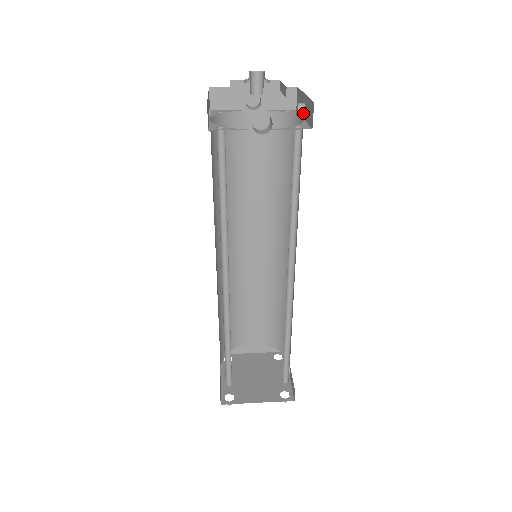
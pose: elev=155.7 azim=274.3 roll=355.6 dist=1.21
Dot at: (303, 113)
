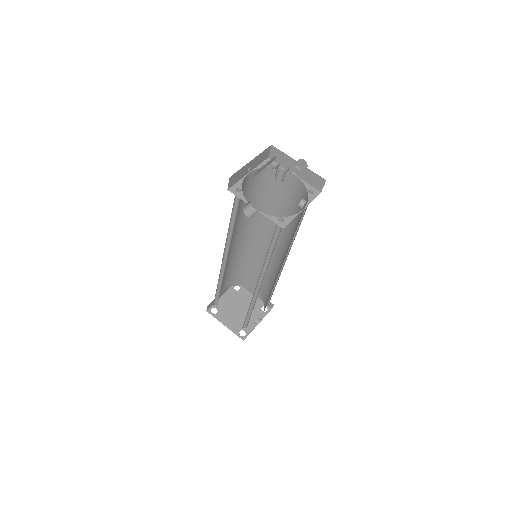
Dot at: (301, 208)
